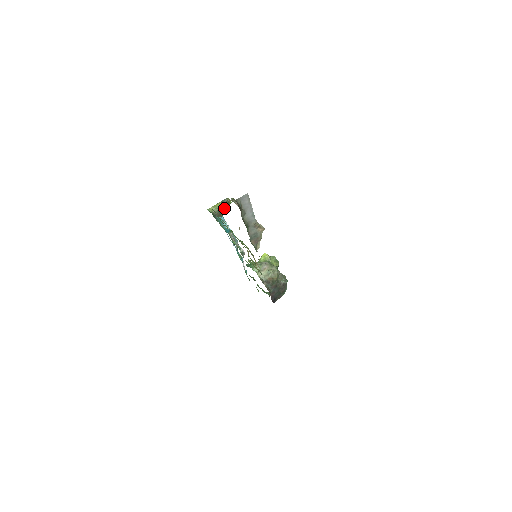
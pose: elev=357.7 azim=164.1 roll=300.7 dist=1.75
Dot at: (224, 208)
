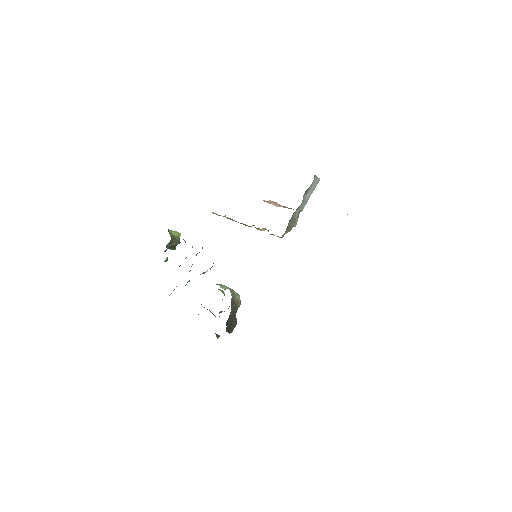
Dot at: (178, 241)
